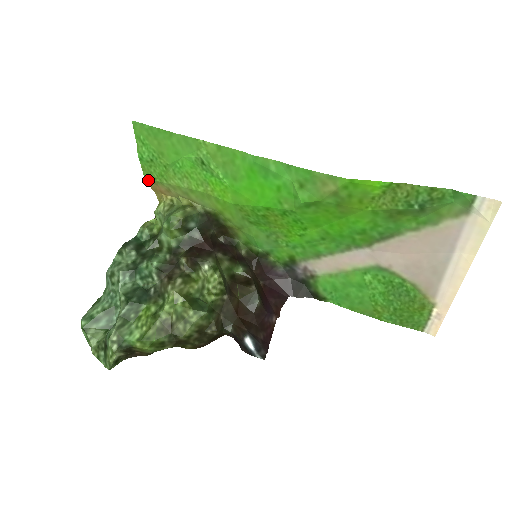
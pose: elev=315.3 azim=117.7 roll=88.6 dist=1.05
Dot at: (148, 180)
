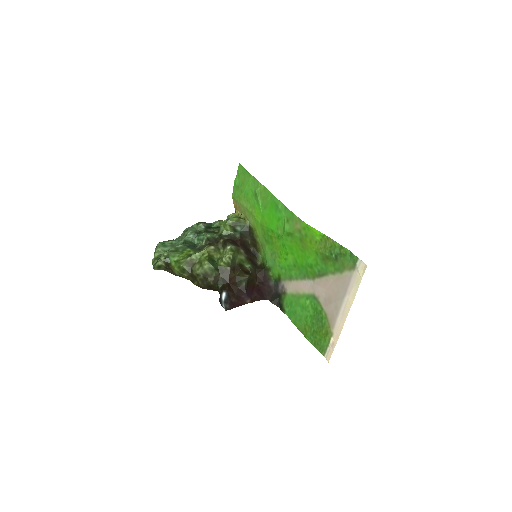
Dot at: (233, 198)
